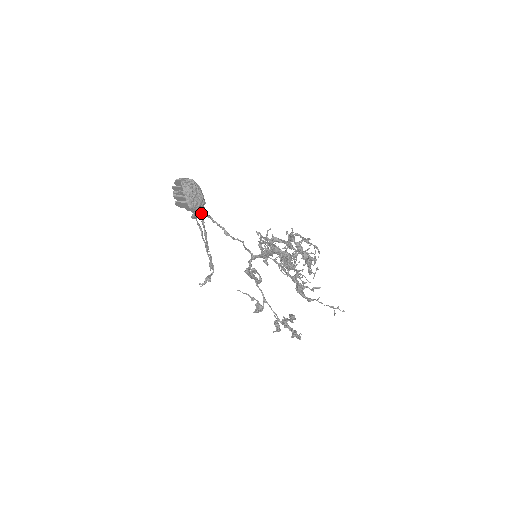
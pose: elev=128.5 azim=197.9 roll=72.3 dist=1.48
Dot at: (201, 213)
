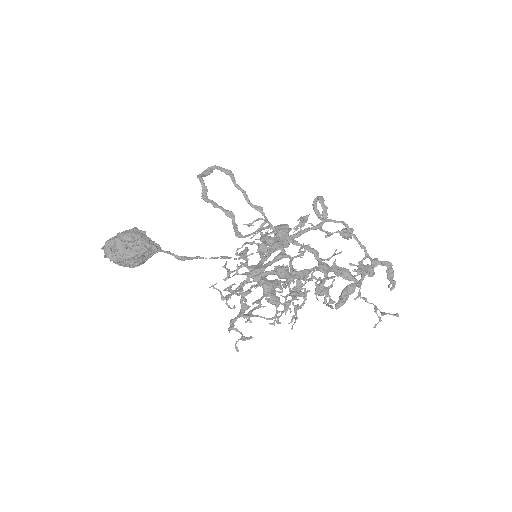
Dot at: (156, 252)
